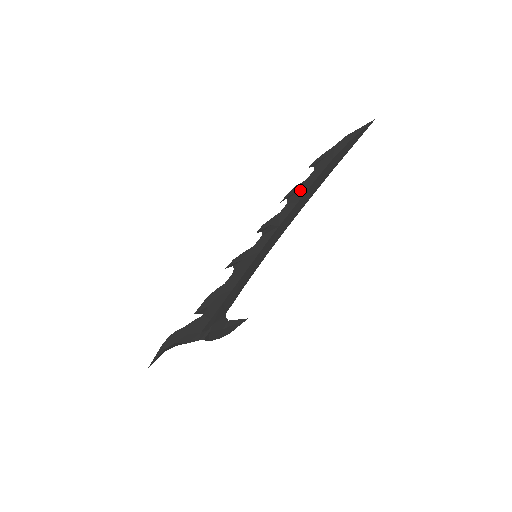
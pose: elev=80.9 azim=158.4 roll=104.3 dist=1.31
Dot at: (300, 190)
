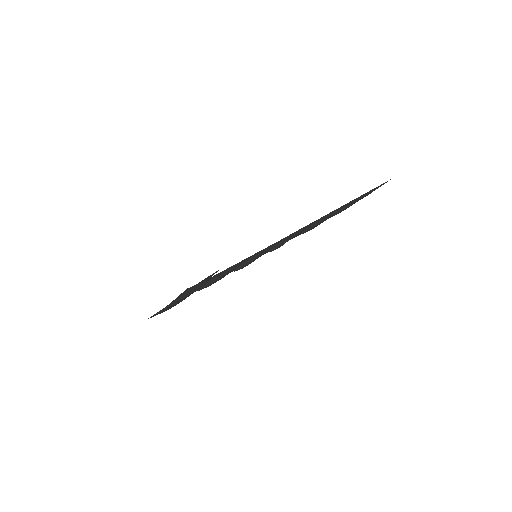
Dot at: occluded
